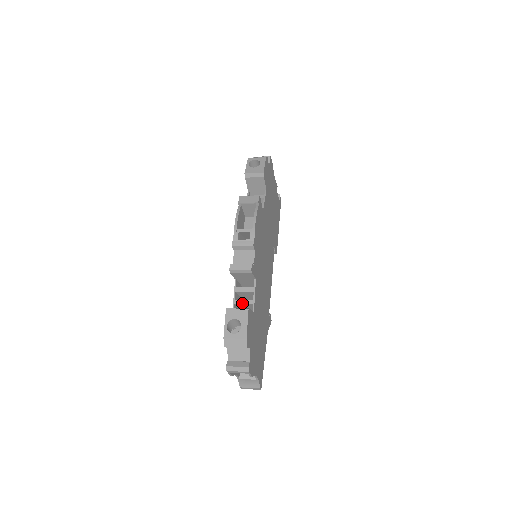
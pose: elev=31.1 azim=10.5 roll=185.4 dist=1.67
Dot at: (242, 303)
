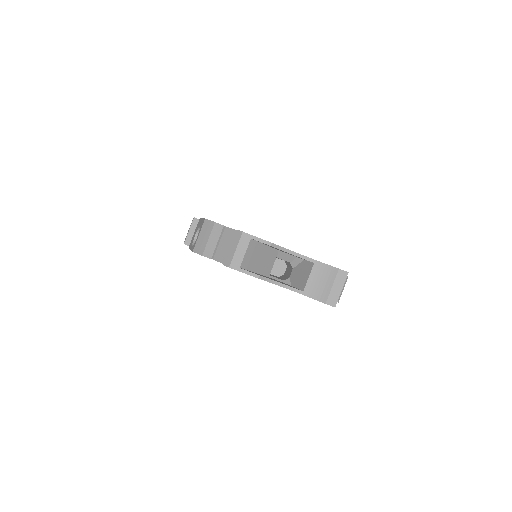
Dot at: occluded
